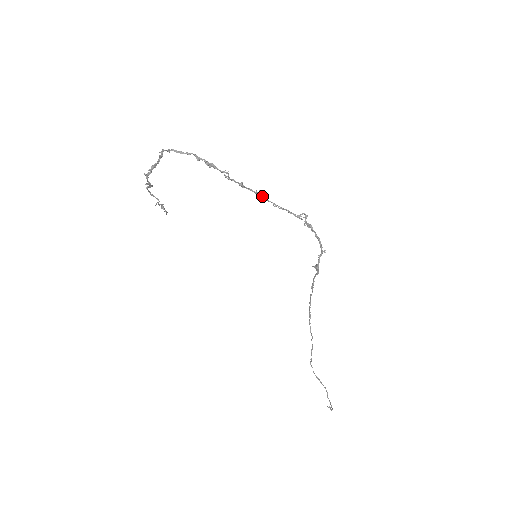
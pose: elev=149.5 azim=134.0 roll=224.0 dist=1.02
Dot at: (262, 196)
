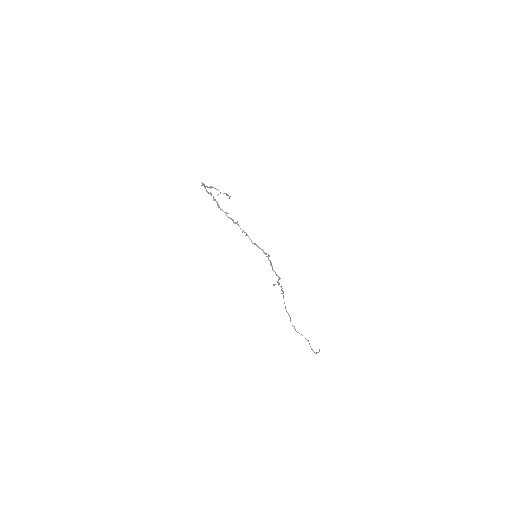
Dot at: (246, 234)
